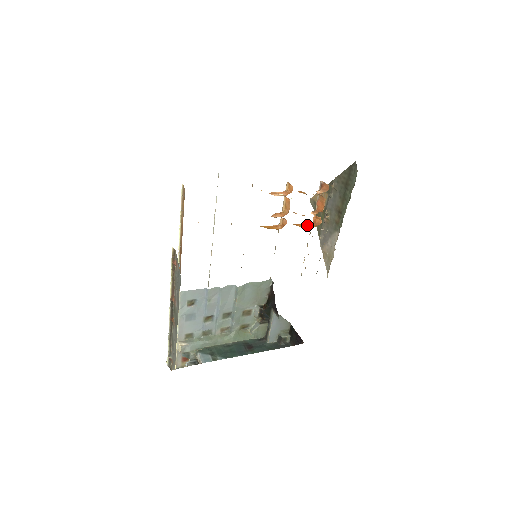
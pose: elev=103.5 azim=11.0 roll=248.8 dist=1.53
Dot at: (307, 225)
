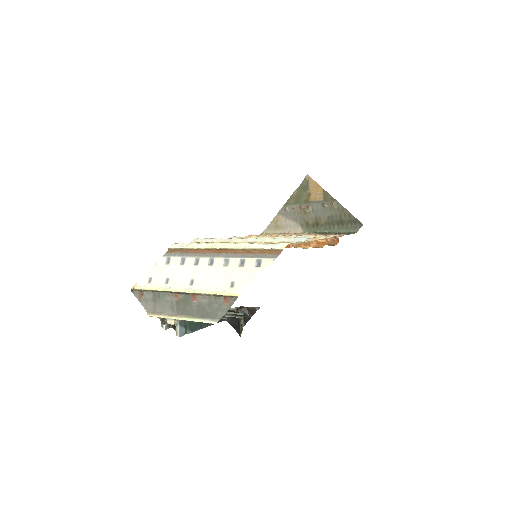
Dot at: occluded
